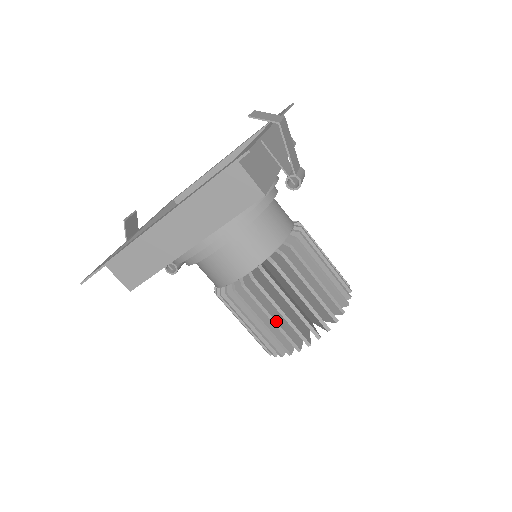
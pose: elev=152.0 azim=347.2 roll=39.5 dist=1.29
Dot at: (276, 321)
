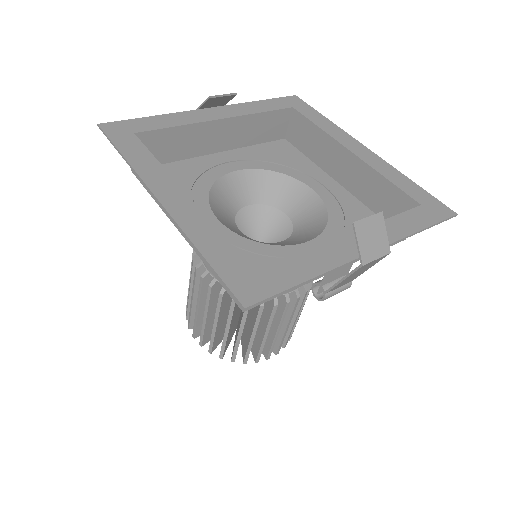
Dot at: (198, 313)
